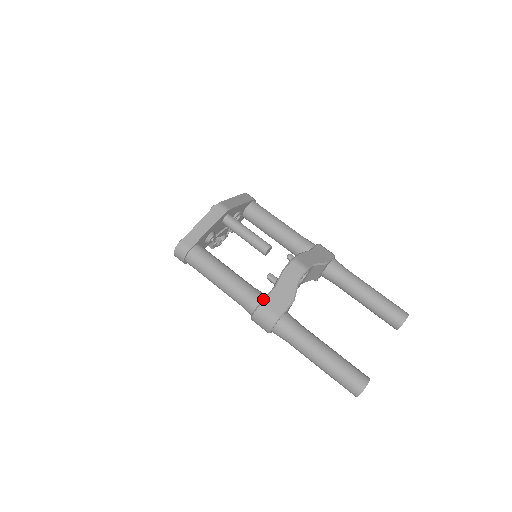
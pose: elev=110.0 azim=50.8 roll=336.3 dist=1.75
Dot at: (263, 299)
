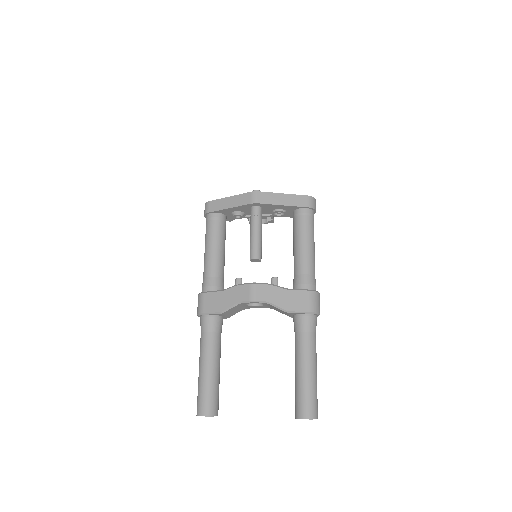
Dot at: (208, 291)
